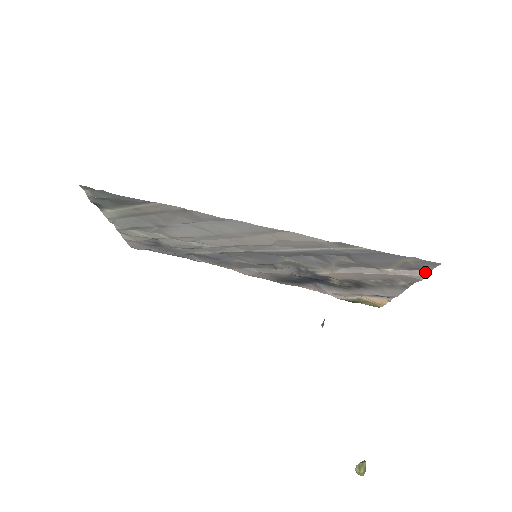
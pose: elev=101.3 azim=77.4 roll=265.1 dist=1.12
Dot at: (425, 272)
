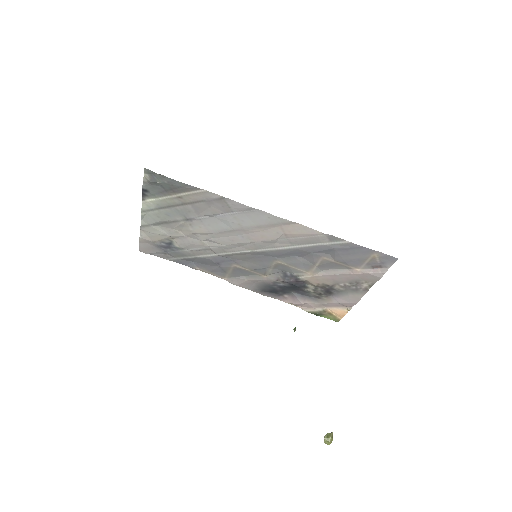
Dot at: (385, 270)
